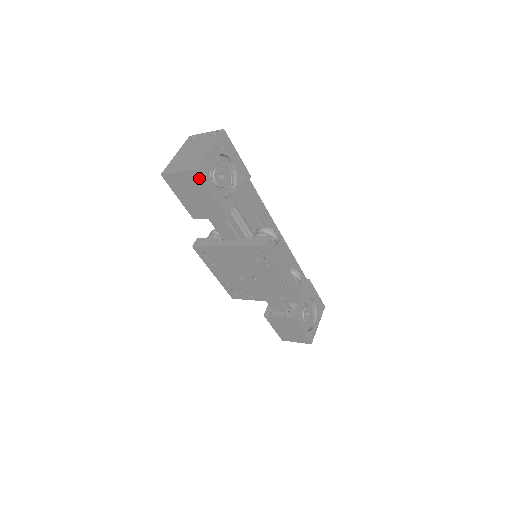
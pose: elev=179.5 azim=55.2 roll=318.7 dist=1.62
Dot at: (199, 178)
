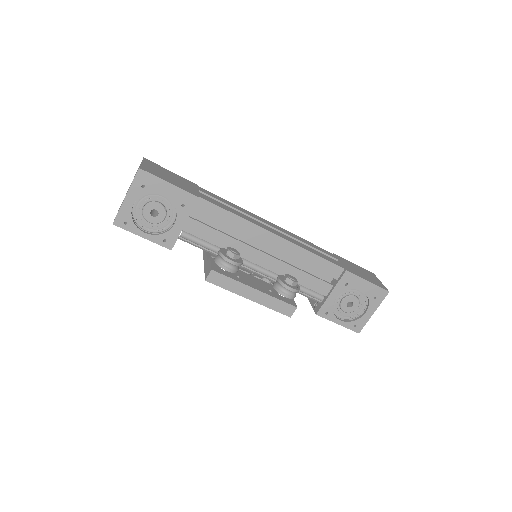
Dot at: (123, 227)
